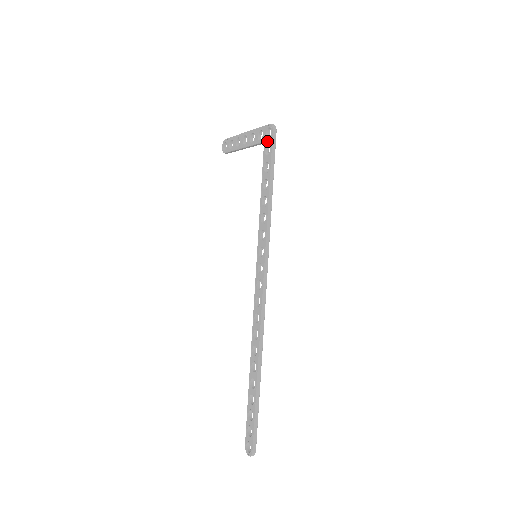
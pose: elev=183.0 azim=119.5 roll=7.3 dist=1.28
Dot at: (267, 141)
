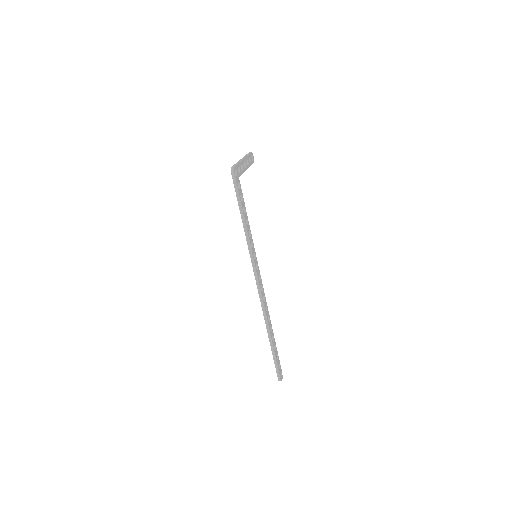
Dot at: occluded
